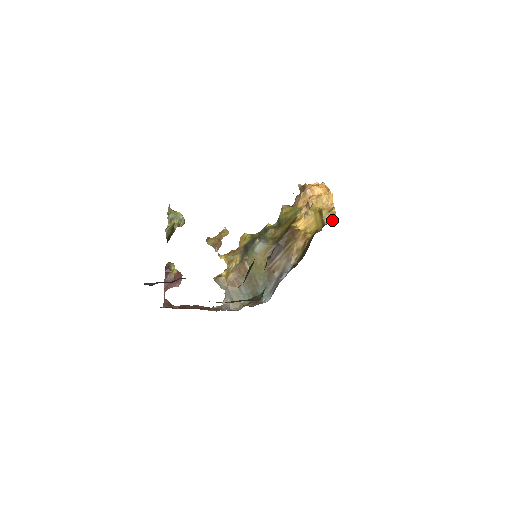
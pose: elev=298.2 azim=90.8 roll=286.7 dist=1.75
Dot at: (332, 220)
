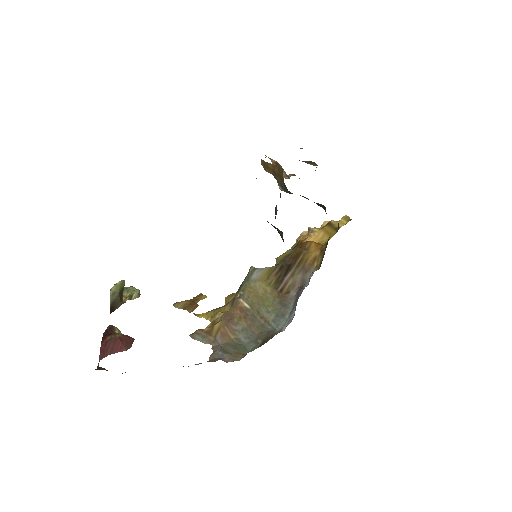
Dot at: (347, 222)
